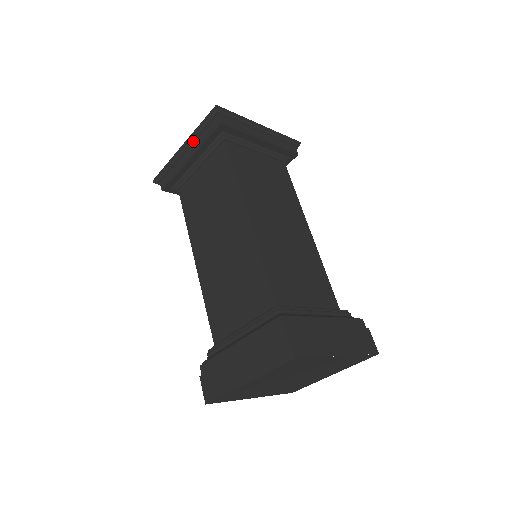
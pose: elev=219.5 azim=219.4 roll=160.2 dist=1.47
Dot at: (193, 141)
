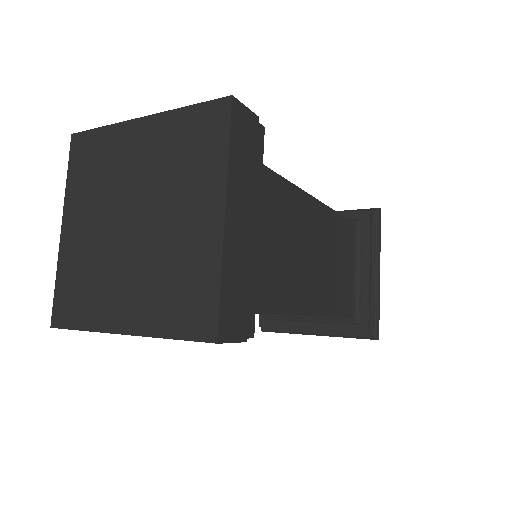
Dot at: occluded
